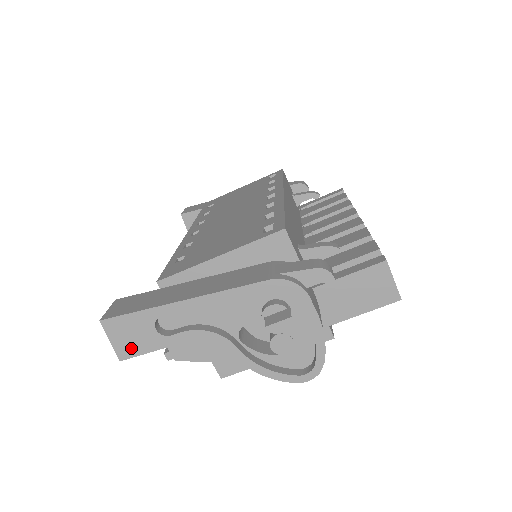
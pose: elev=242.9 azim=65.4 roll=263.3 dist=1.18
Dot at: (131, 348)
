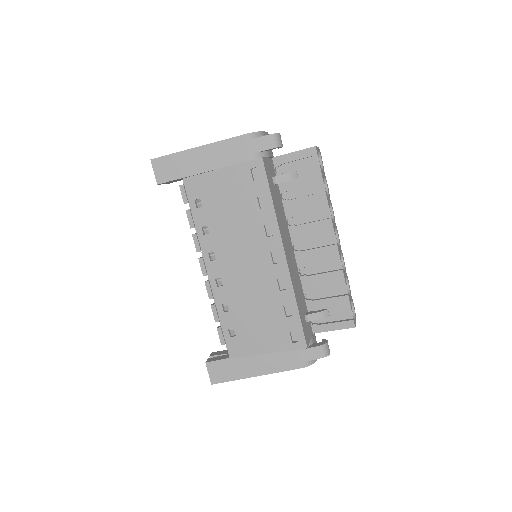
Dot at: occluded
